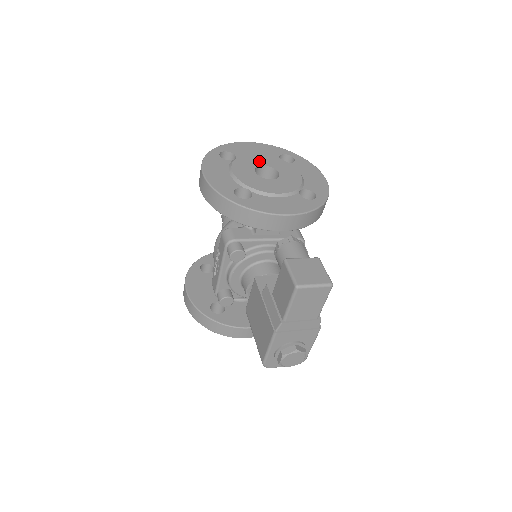
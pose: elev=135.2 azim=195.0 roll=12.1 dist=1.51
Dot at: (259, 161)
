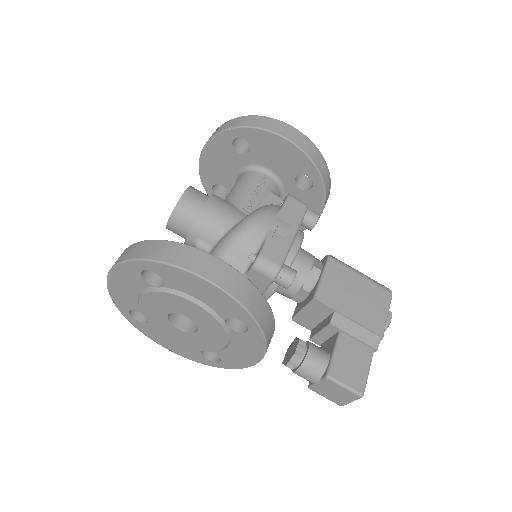
Dot at: (157, 312)
